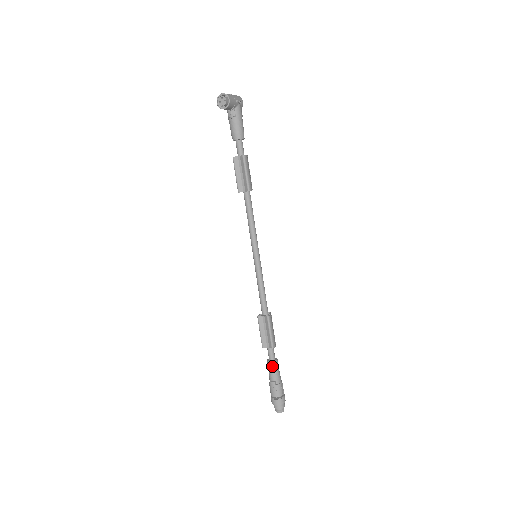
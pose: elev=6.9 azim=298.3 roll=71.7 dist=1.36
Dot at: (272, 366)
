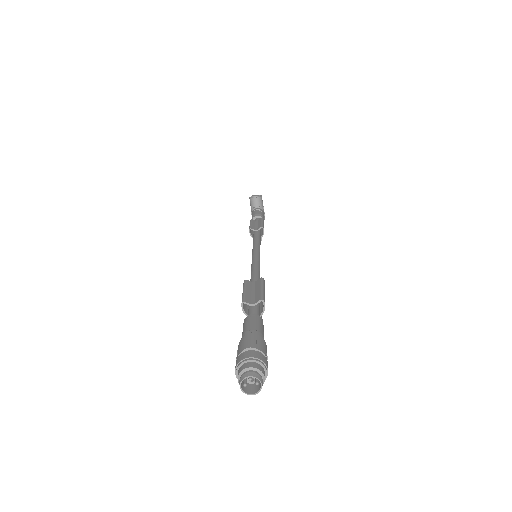
Dot at: (255, 318)
